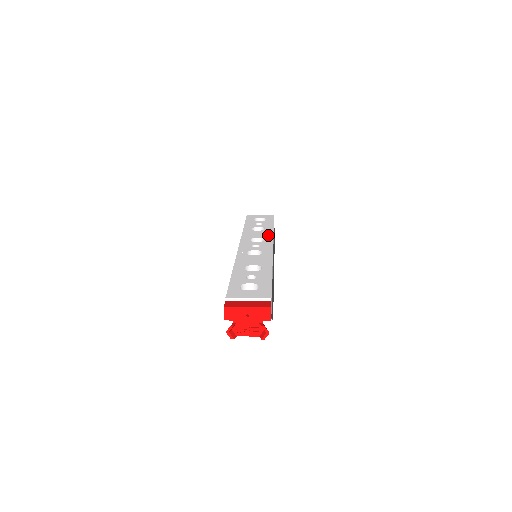
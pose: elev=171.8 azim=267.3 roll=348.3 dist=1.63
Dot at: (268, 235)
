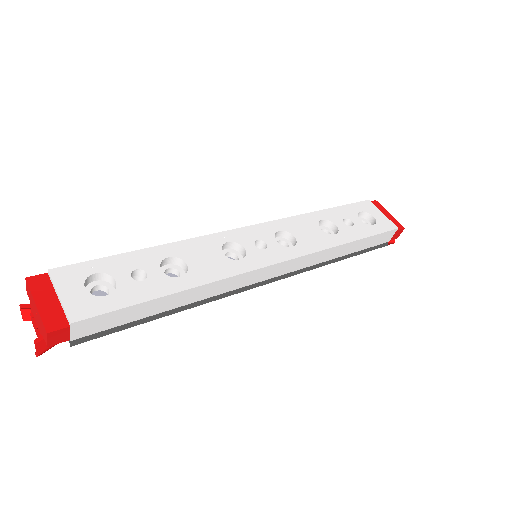
Dot at: (313, 245)
